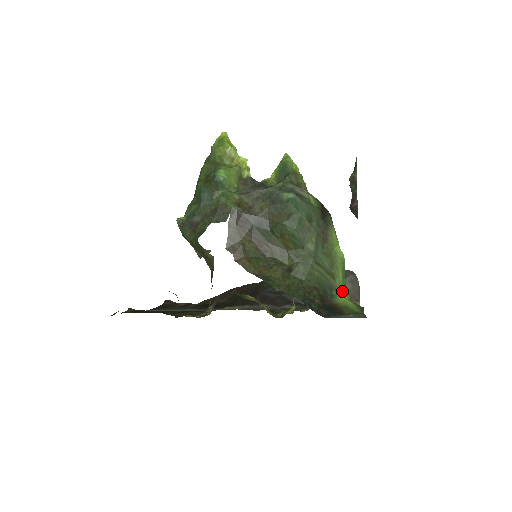
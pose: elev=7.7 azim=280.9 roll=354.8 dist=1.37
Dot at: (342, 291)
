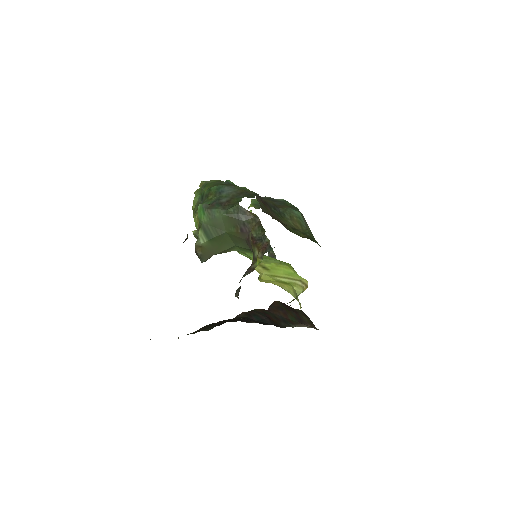
Dot at: occluded
